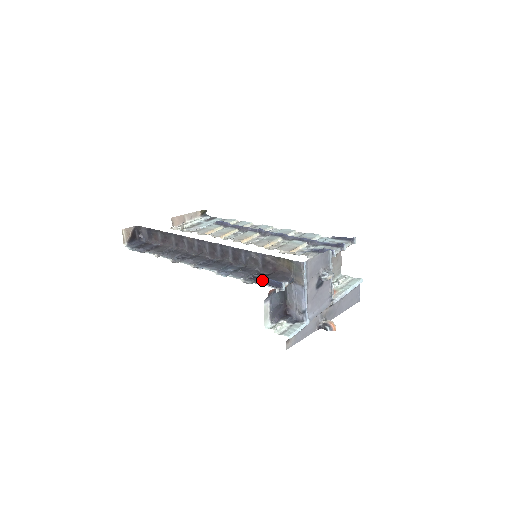
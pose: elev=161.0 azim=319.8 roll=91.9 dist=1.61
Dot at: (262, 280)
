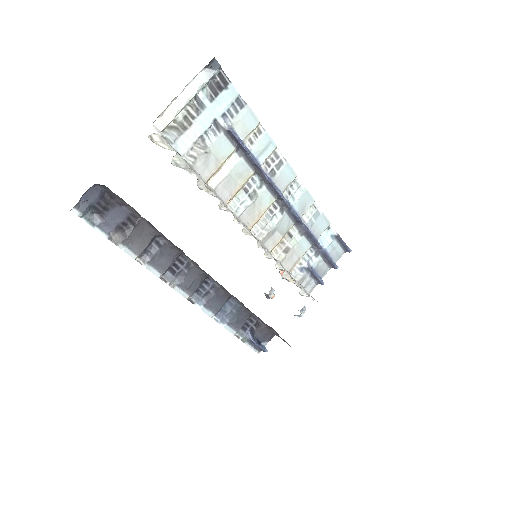
Dot at: (252, 342)
